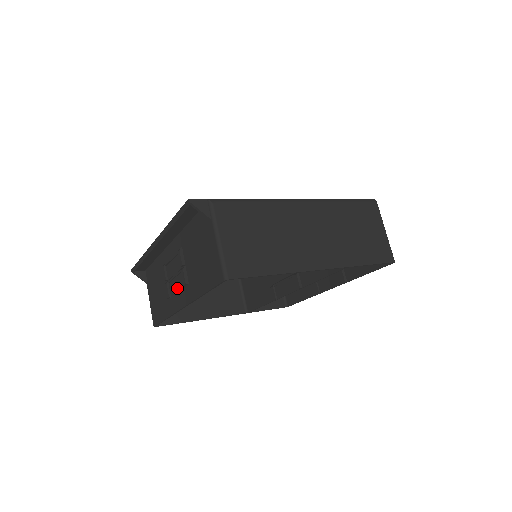
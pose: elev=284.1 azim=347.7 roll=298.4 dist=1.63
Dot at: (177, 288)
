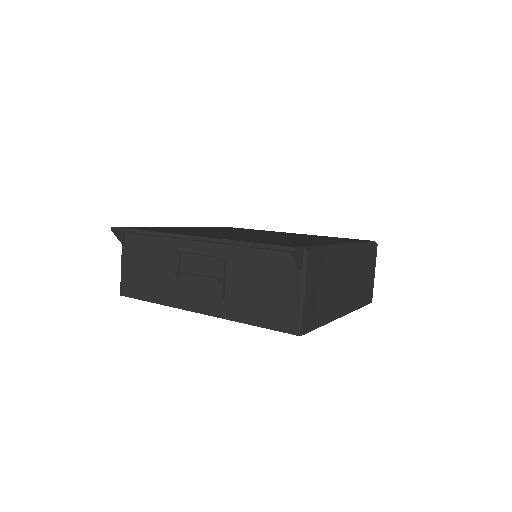
Dot at: (196, 290)
